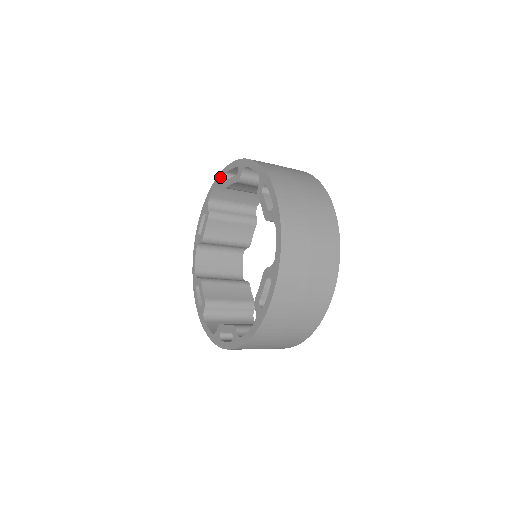
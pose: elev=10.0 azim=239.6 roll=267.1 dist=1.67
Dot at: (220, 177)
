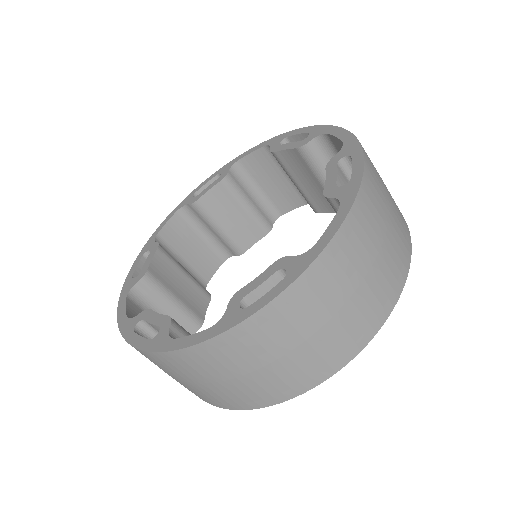
Dot at: (181, 204)
